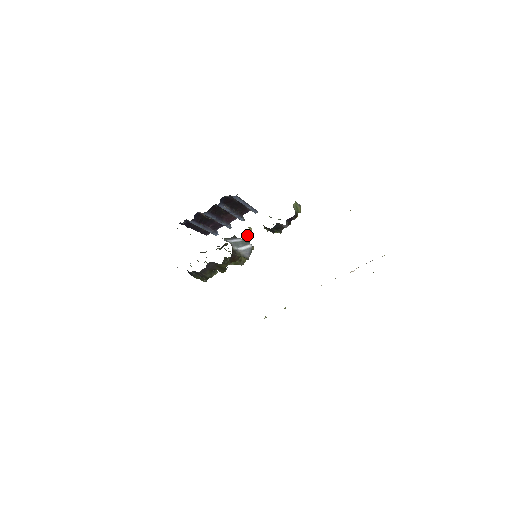
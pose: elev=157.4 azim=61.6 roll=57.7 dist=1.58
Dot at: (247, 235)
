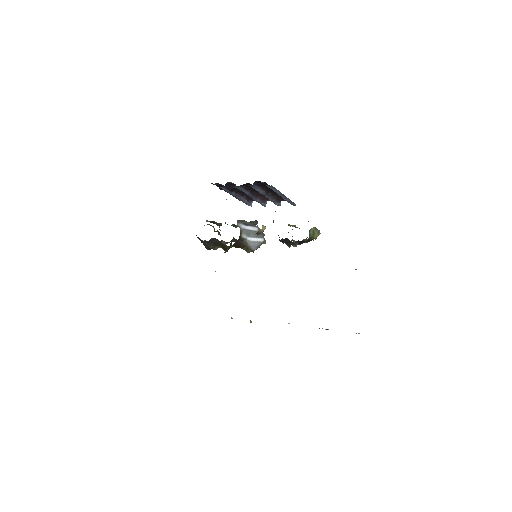
Dot at: (257, 232)
